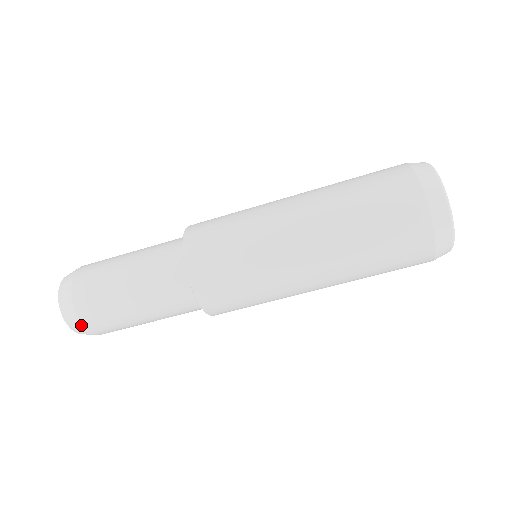
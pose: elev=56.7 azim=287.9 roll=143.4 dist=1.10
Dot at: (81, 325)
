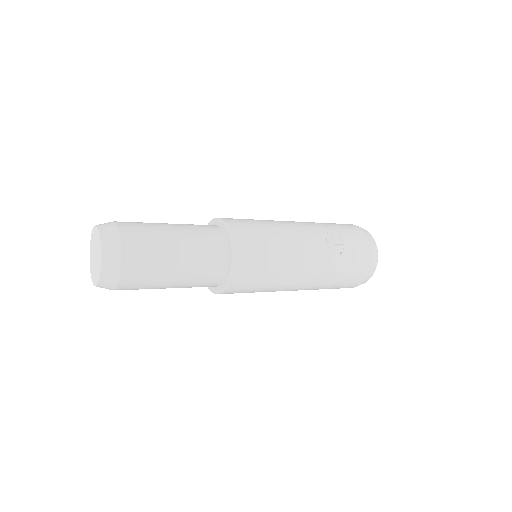
Dot at: occluded
